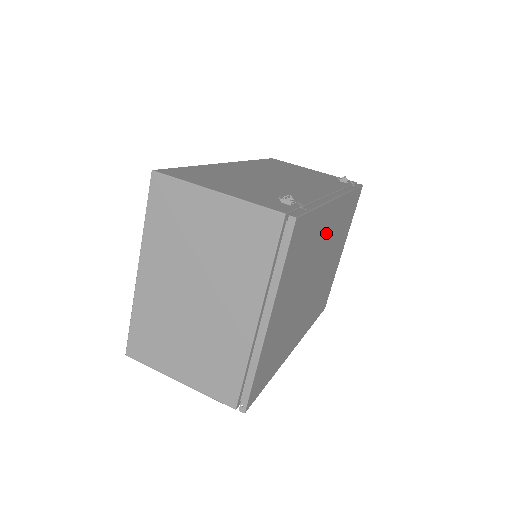
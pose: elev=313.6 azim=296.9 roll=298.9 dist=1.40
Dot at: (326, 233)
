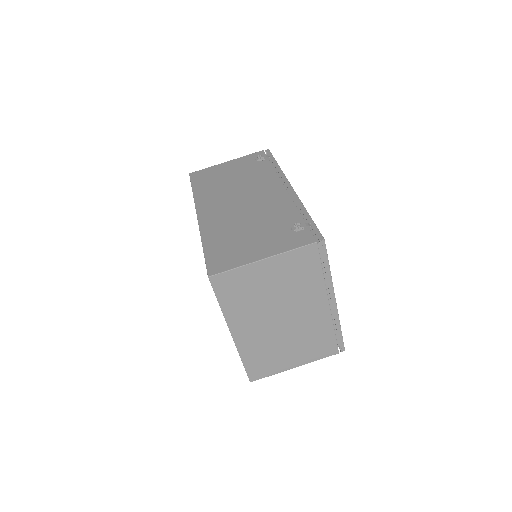
Dot at: occluded
